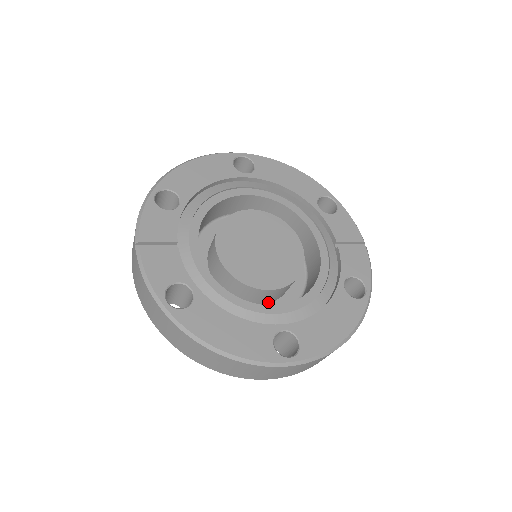
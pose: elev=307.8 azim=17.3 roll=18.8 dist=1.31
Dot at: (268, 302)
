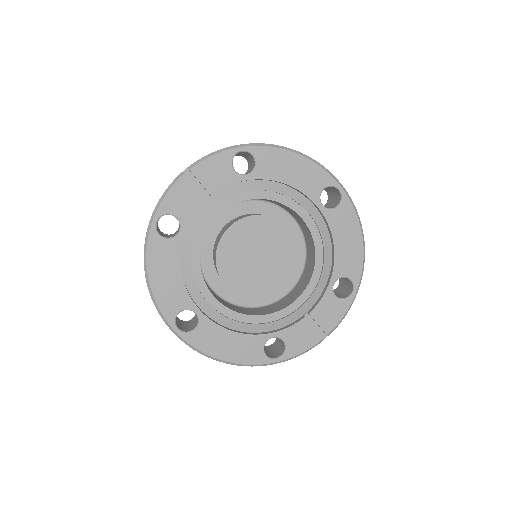
Dot at: occluded
